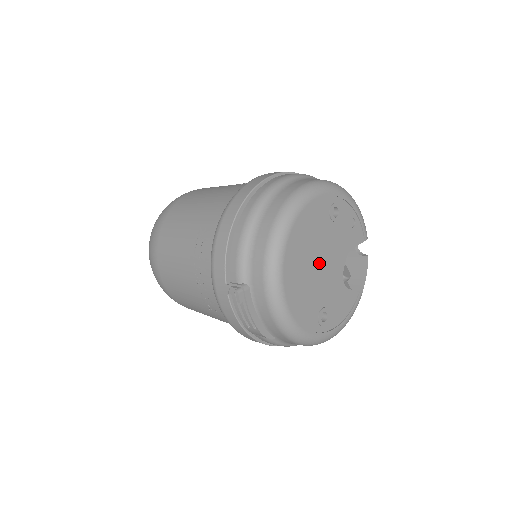
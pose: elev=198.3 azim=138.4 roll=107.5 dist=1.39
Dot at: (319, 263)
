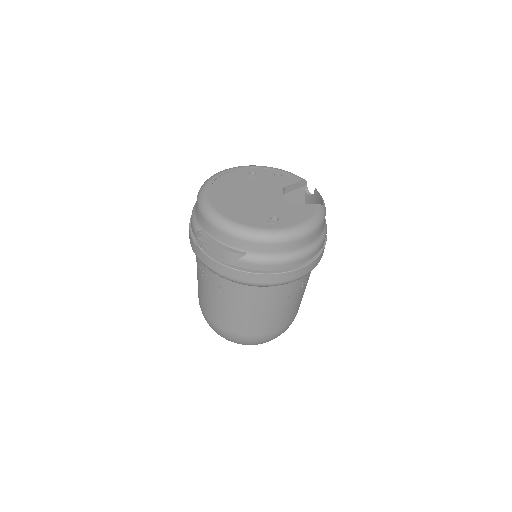
Dot at: (250, 196)
